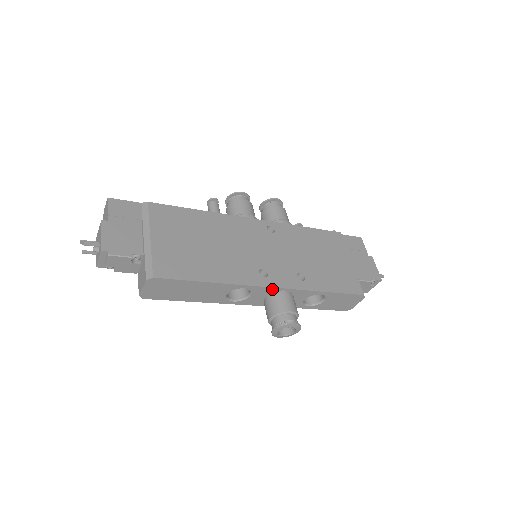
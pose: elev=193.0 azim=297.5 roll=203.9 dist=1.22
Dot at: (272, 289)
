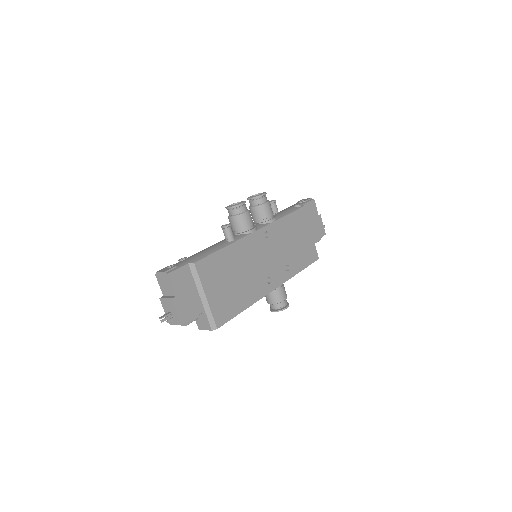
Dot at: (274, 289)
